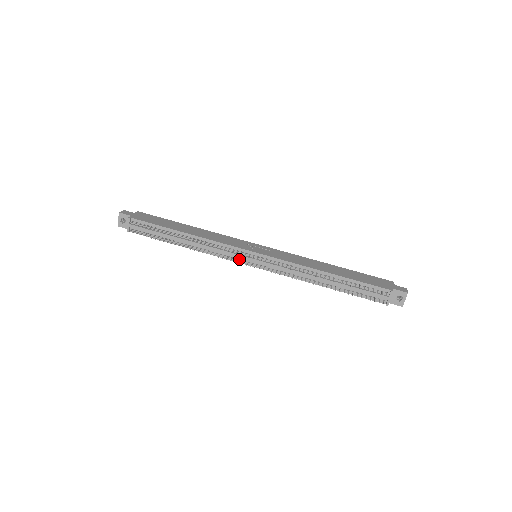
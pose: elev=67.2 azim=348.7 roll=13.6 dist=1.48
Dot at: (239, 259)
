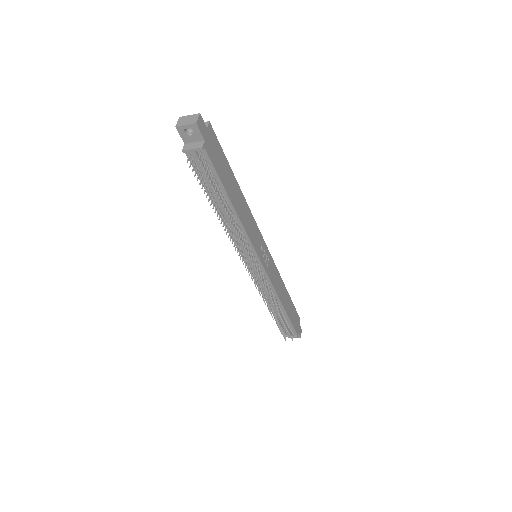
Dot at: (245, 256)
